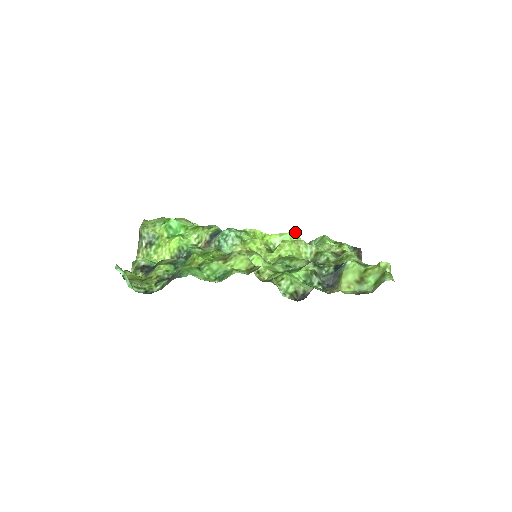
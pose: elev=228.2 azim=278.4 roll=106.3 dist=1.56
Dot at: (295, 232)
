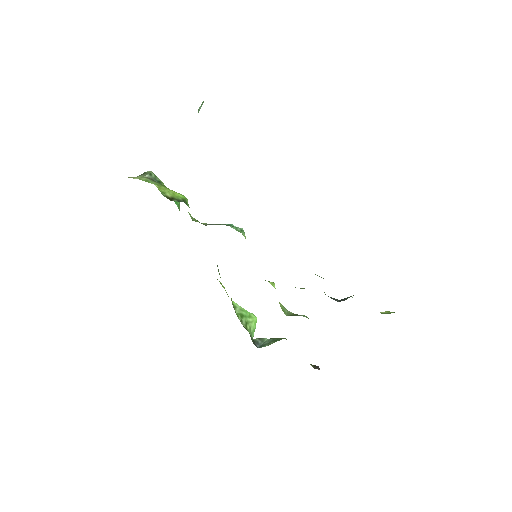
Dot at: (255, 316)
